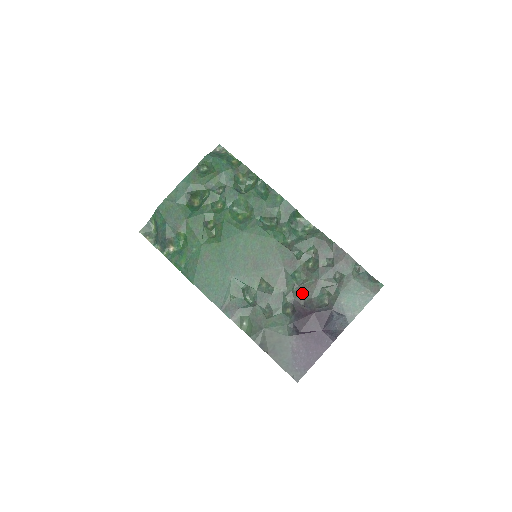
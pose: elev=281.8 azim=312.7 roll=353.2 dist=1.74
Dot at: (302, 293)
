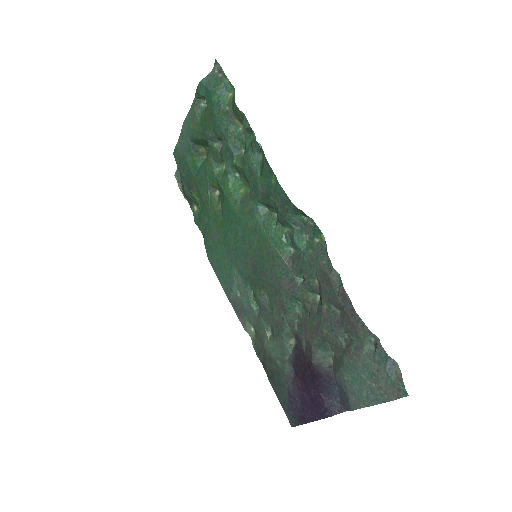
Dot at: (303, 332)
